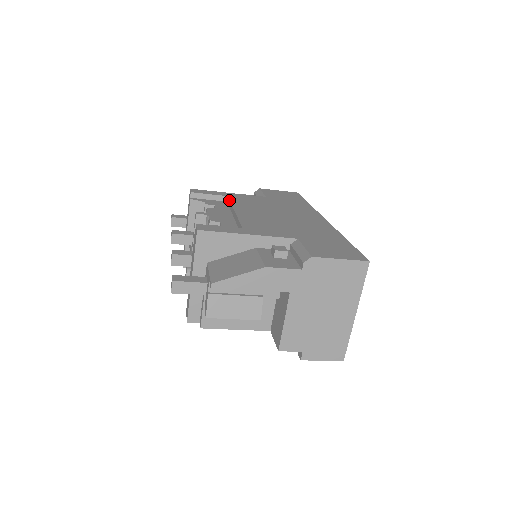
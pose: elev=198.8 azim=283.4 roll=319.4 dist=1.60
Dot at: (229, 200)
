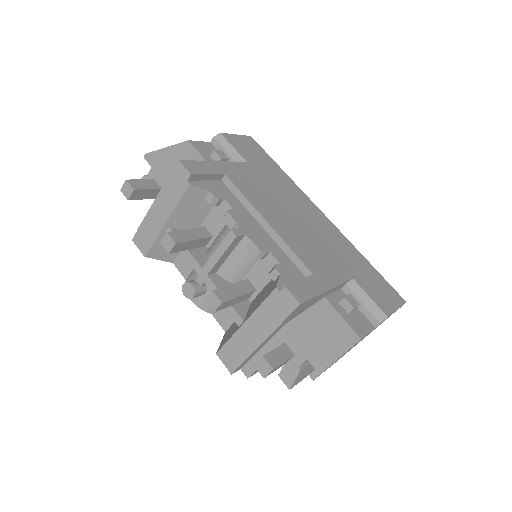
Dot at: (237, 188)
